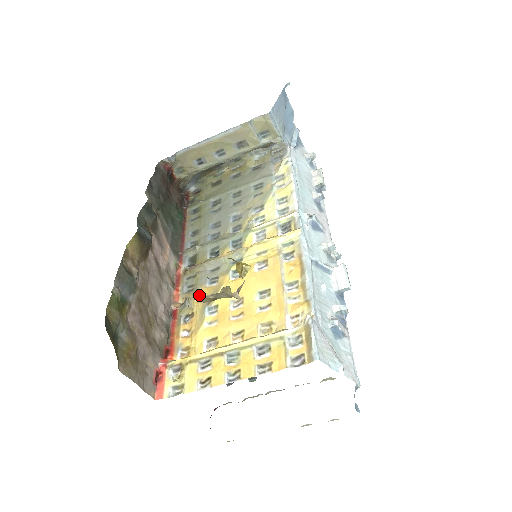
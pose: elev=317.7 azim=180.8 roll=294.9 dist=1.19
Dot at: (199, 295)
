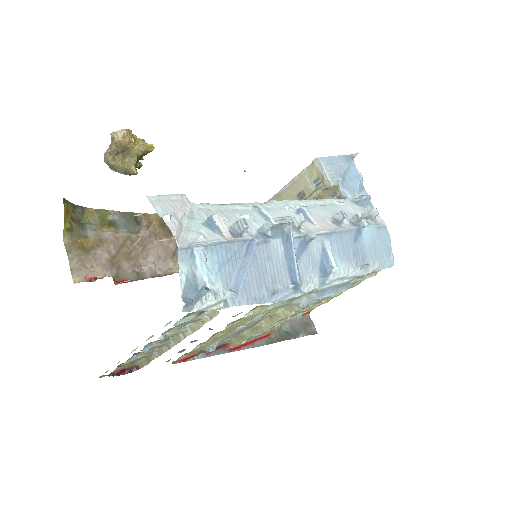
Dot at: occluded
